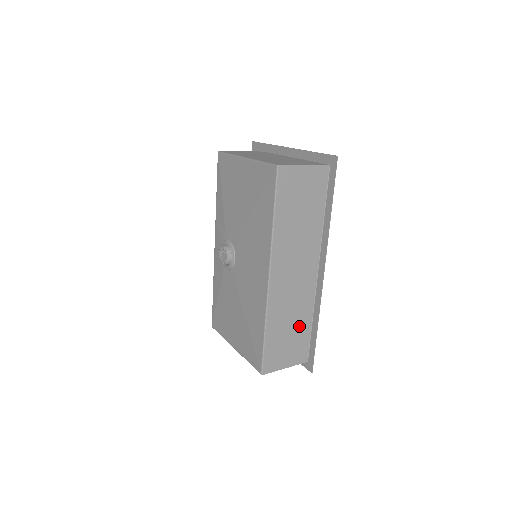
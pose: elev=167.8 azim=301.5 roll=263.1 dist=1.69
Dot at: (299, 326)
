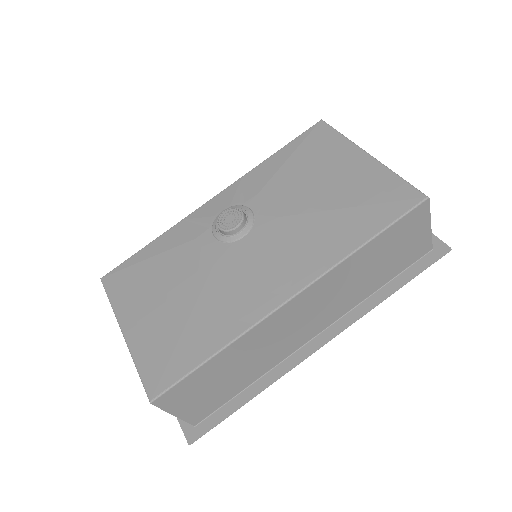
Dot at: (239, 378)
